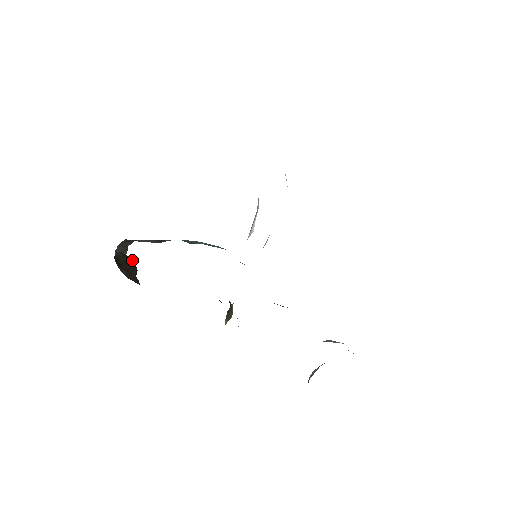
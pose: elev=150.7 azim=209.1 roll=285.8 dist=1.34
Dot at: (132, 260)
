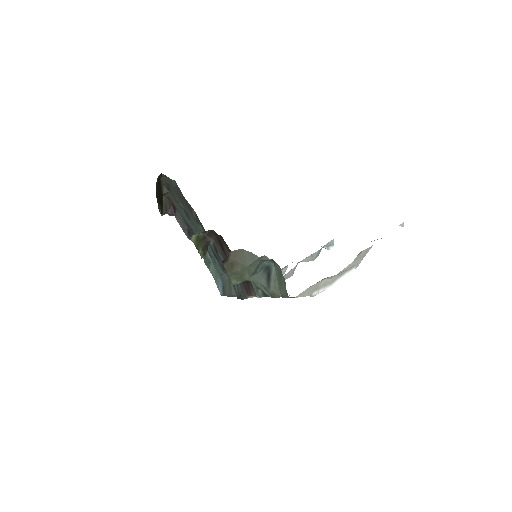
Dot at: occluded
